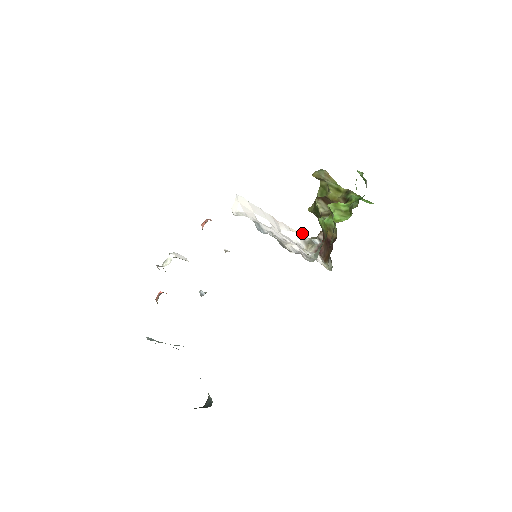
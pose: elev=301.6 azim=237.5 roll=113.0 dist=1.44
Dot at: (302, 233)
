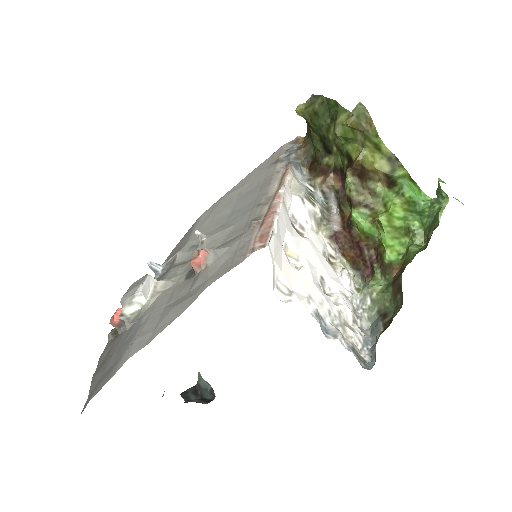
Dot at: (306, 194)
